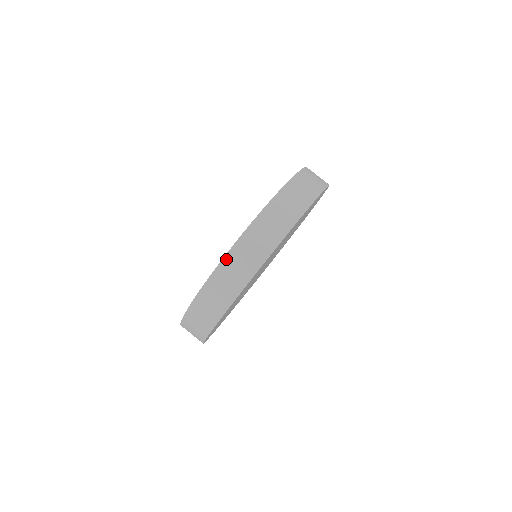
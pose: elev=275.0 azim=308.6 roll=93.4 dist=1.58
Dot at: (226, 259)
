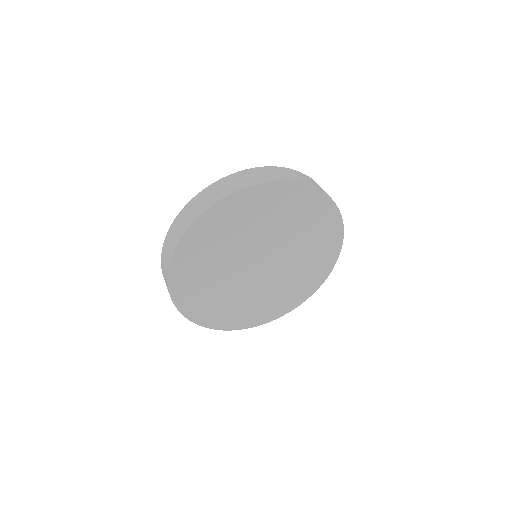
Dot at: (234, 175)
